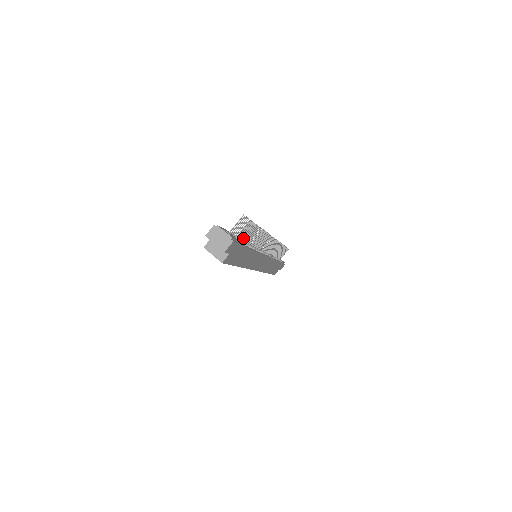
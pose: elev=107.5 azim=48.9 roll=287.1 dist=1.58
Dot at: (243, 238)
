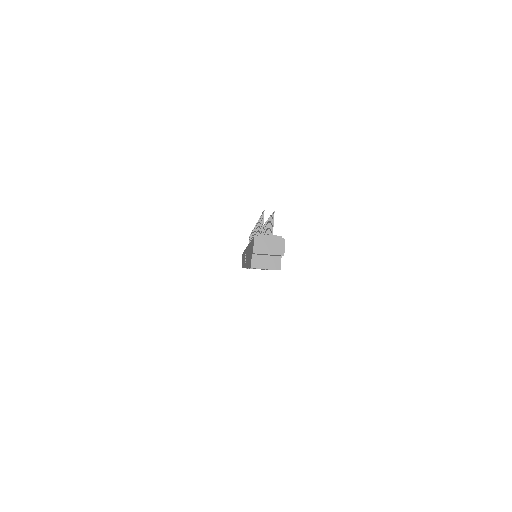
Dot at: occluded
